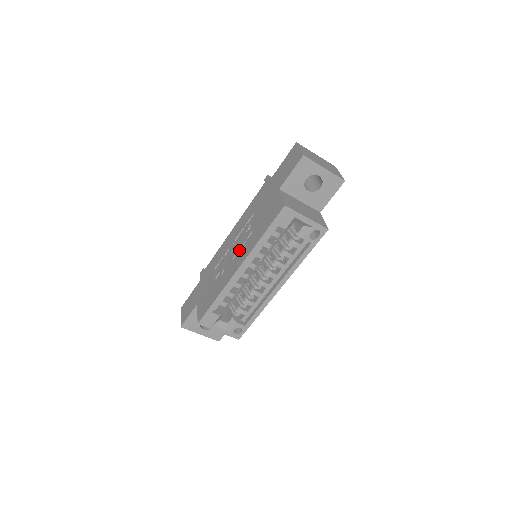
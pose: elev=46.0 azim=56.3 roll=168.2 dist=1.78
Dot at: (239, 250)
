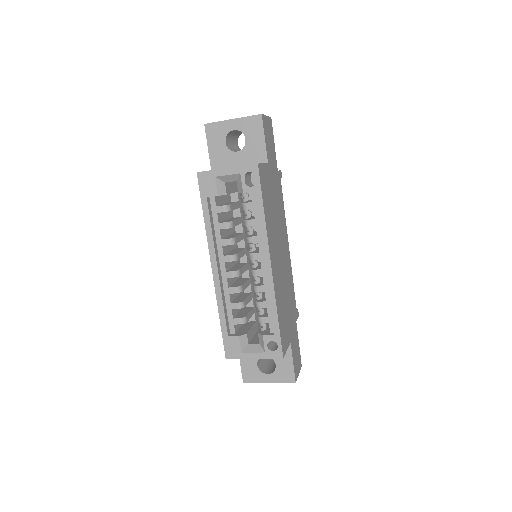
Dot at: occluded
